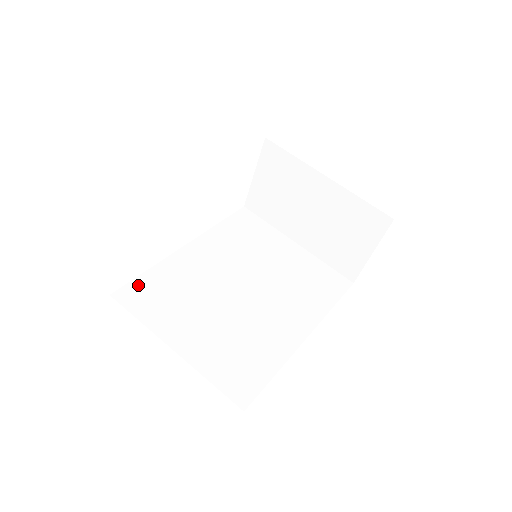
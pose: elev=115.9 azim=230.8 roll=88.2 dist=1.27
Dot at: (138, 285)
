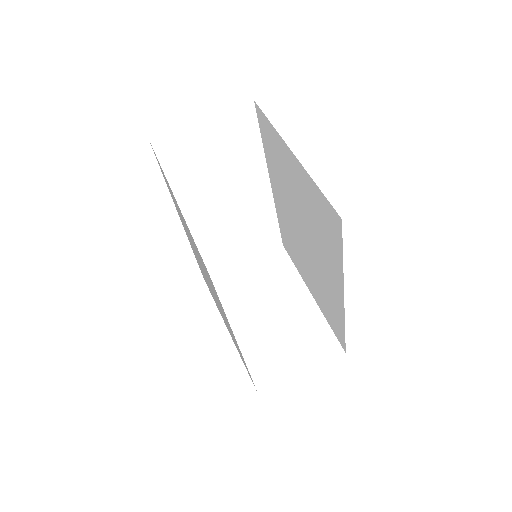
Dot at: occluded
